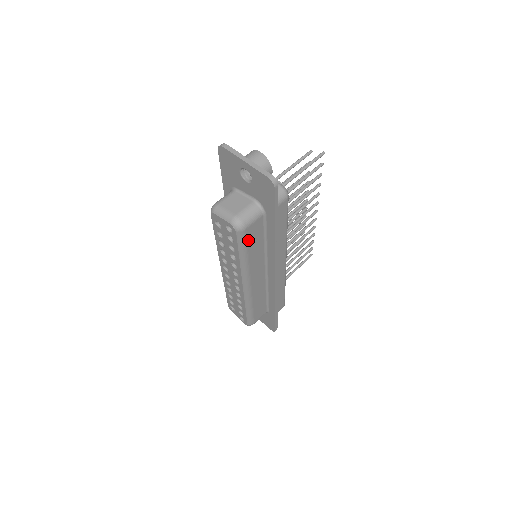
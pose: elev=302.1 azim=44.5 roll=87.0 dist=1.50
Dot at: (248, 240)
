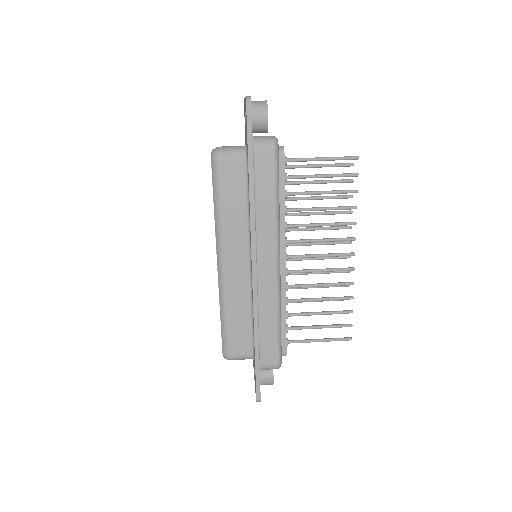
Dot at: (223, 181)
